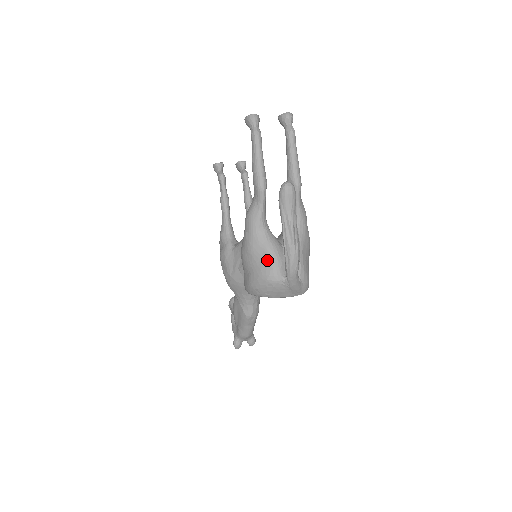
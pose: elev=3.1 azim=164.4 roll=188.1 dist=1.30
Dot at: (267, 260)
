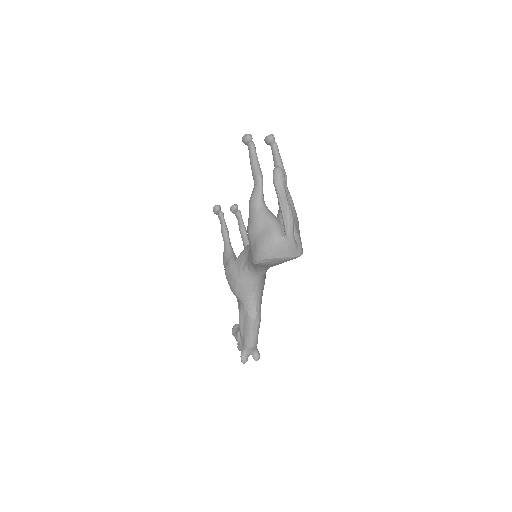
Dot at: (269, 225)
